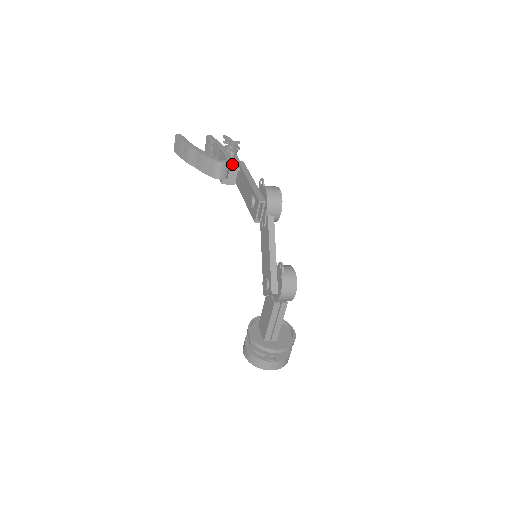
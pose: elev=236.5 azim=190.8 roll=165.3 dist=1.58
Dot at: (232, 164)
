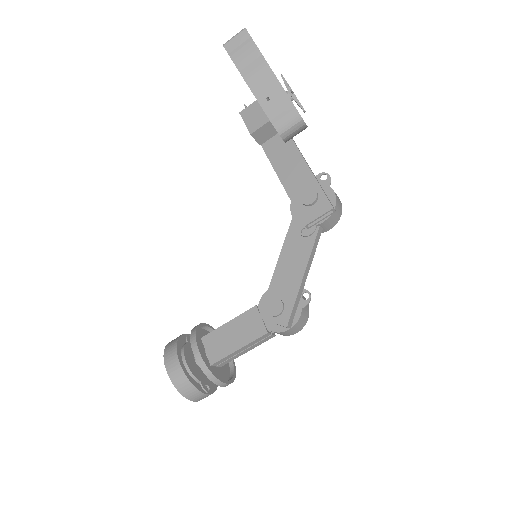
Dot at: occluded
